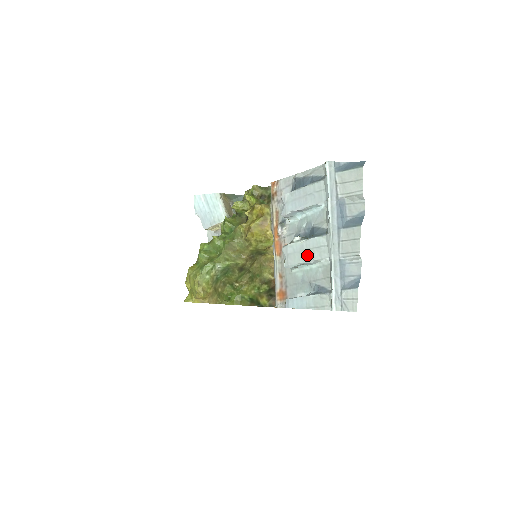
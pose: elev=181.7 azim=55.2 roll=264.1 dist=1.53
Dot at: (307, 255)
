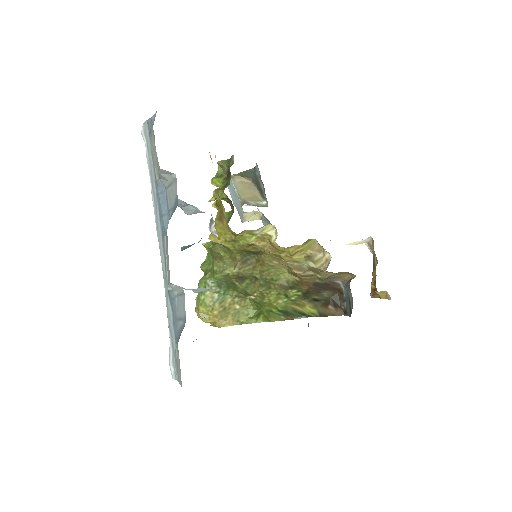
Dot at: occluded
